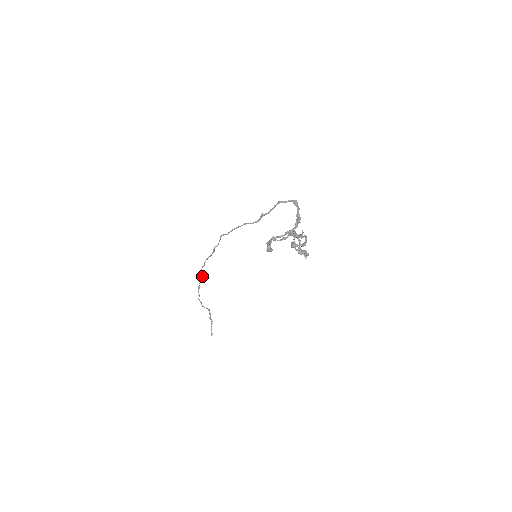
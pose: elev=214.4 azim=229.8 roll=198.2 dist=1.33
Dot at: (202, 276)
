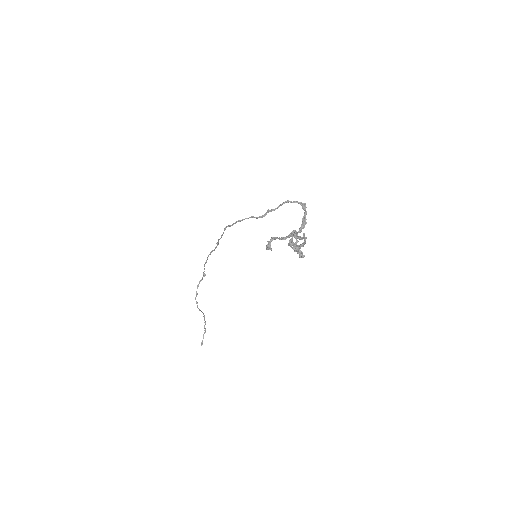
Dot at: (203, 275)
